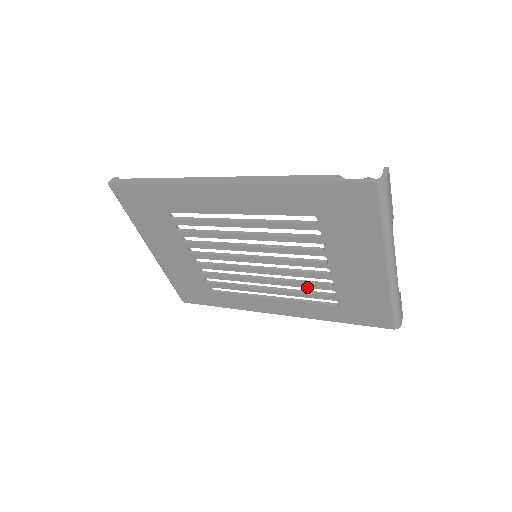
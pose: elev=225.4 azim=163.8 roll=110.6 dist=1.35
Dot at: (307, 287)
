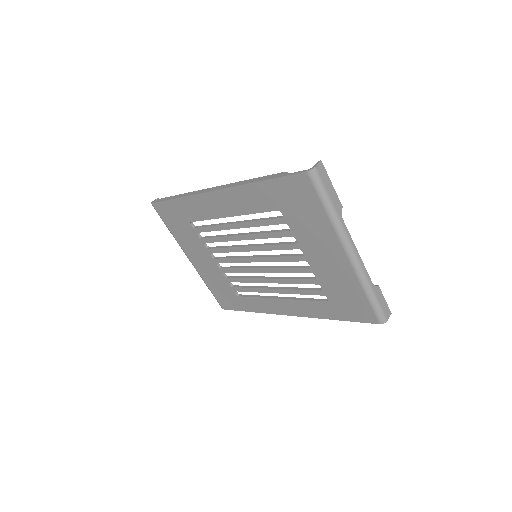
Dot at: (299, 283)
